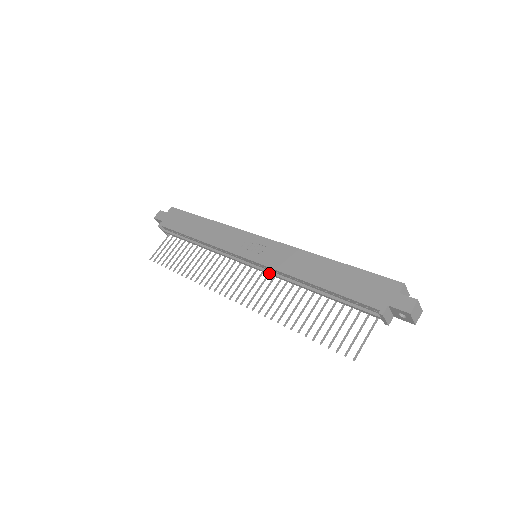
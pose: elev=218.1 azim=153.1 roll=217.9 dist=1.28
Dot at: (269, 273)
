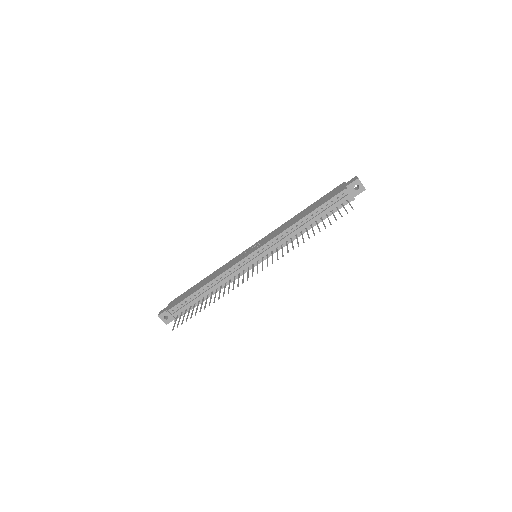
Dot at: (272, 246)
